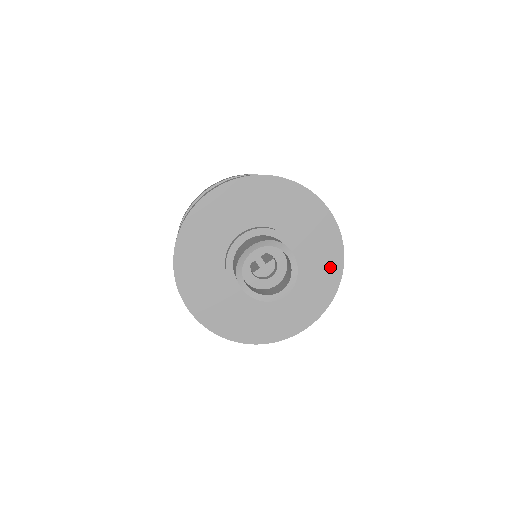
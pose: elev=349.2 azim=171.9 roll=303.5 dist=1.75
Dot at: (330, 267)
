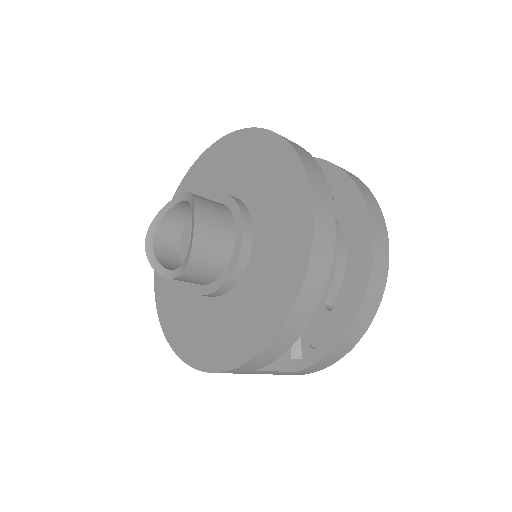
Dot at: (264, 152)
